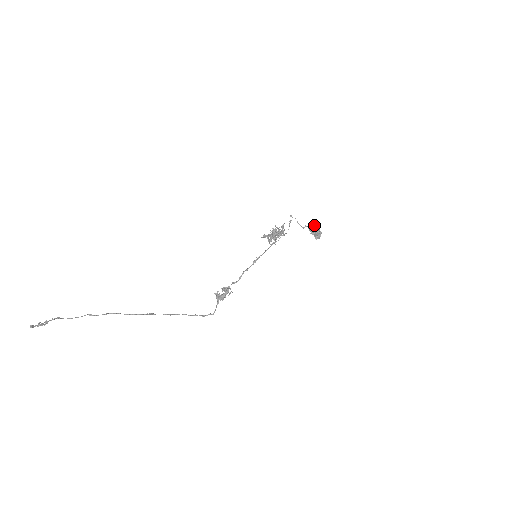
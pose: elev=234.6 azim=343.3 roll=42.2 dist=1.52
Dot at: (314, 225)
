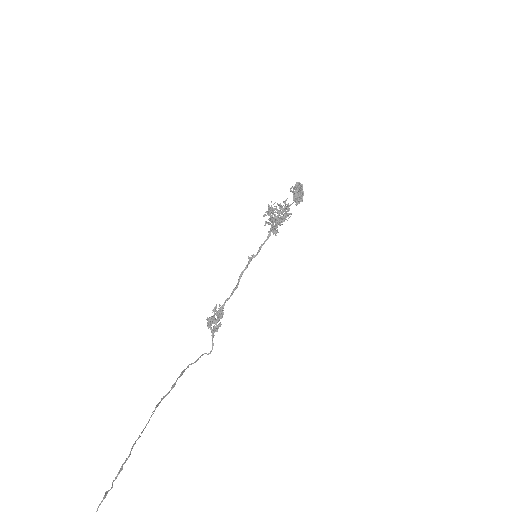
Dot at: (301, 187)
